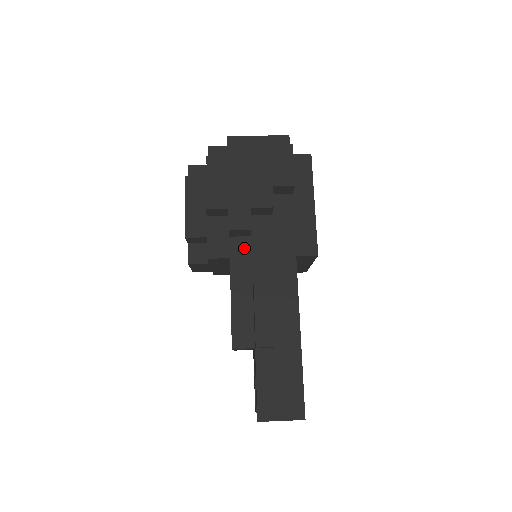
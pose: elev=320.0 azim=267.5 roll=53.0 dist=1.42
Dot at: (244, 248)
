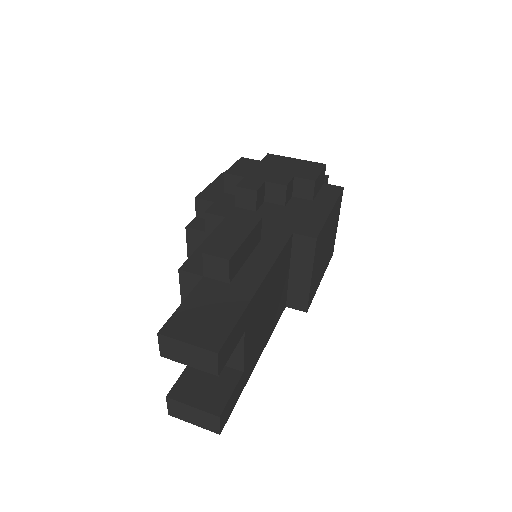
Dot at: occluded
